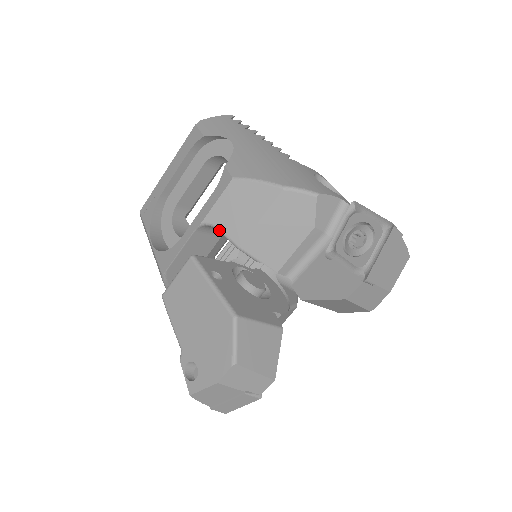
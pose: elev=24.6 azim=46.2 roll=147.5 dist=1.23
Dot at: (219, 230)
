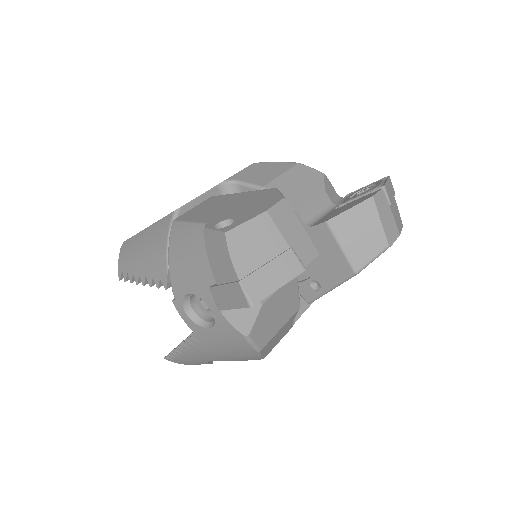
Dot at: (243, 182)
